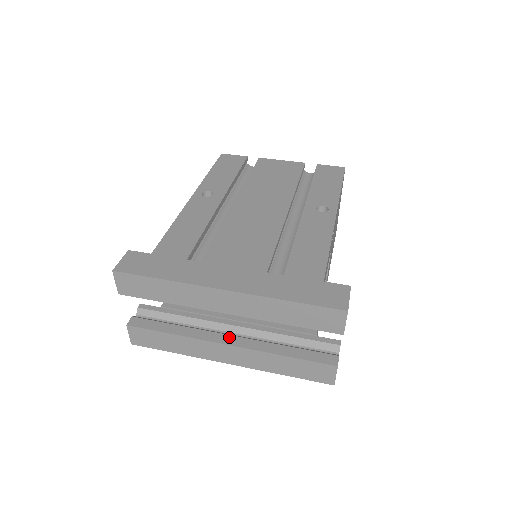
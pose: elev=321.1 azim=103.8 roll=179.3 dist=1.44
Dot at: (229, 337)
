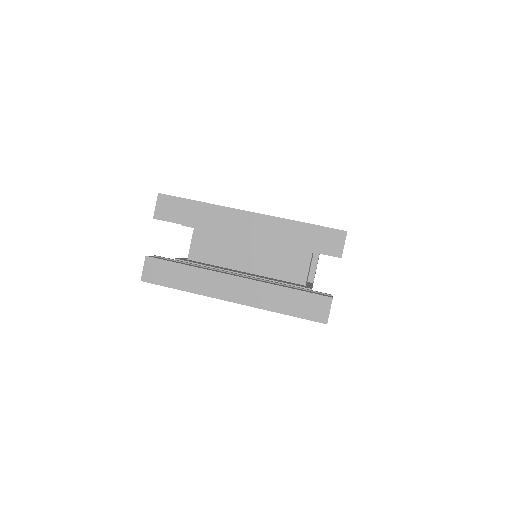
Dot at: (237, 275)
